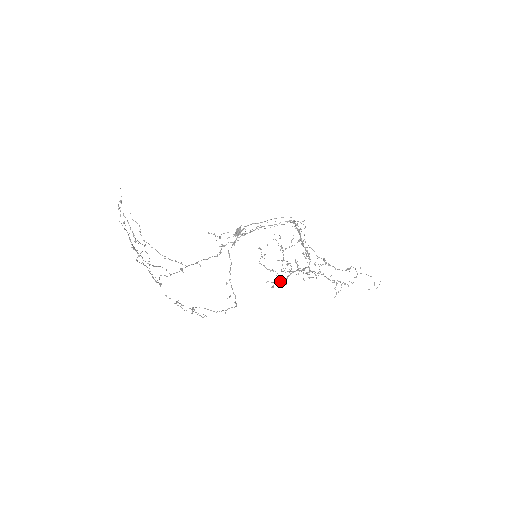
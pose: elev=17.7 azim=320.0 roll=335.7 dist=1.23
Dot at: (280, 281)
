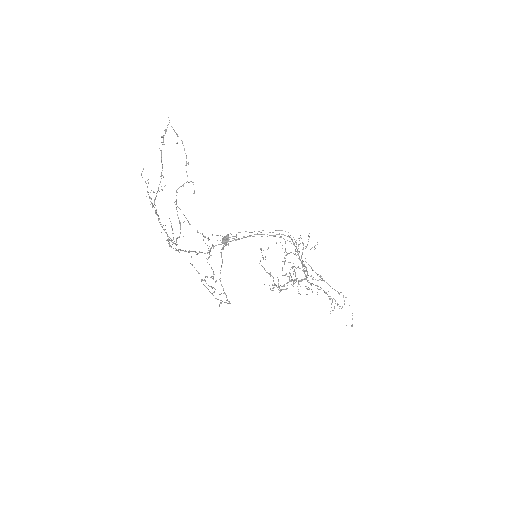
Dot at: (278, 286)
